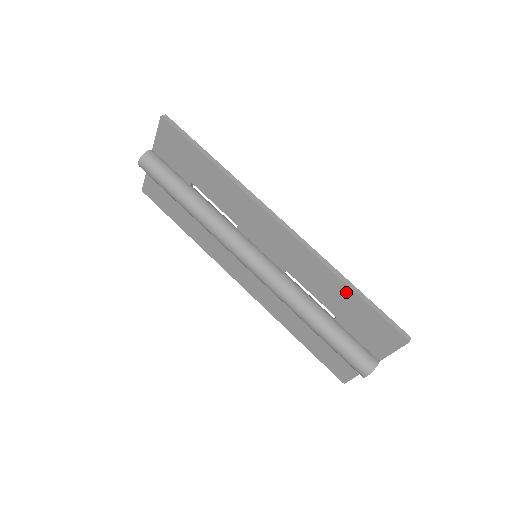
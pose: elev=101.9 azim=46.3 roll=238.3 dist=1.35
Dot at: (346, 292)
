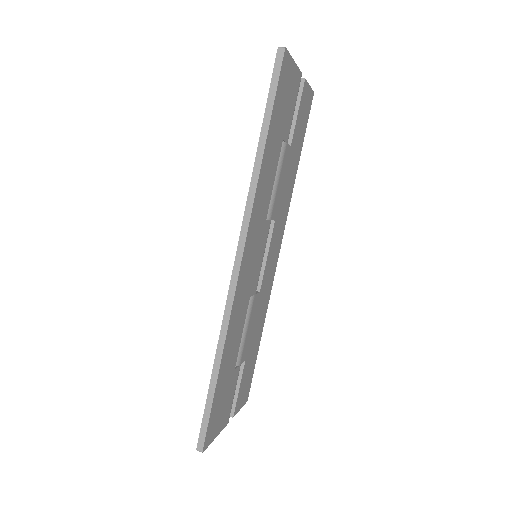
Dot at: occluded
